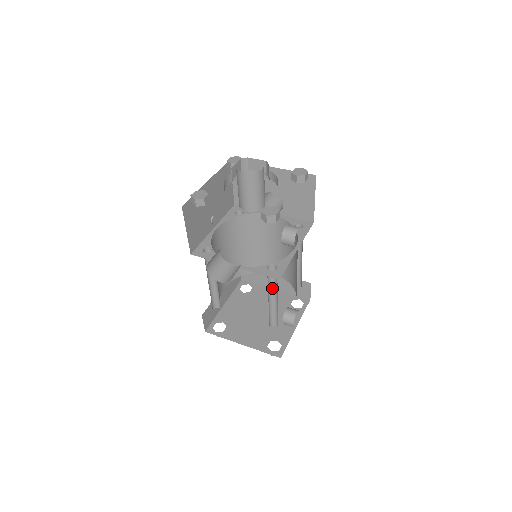
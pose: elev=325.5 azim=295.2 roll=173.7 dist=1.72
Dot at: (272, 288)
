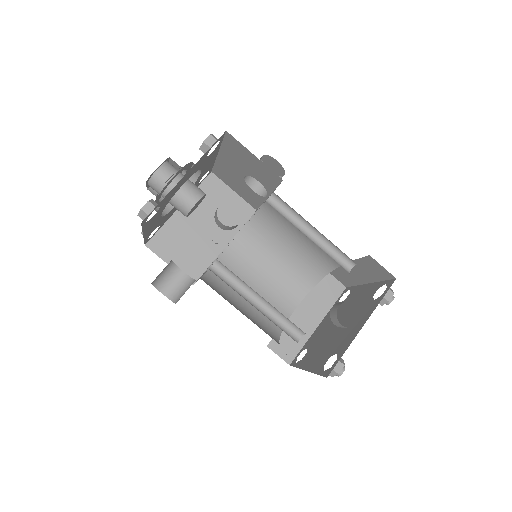
Dot at: (248, 287)
